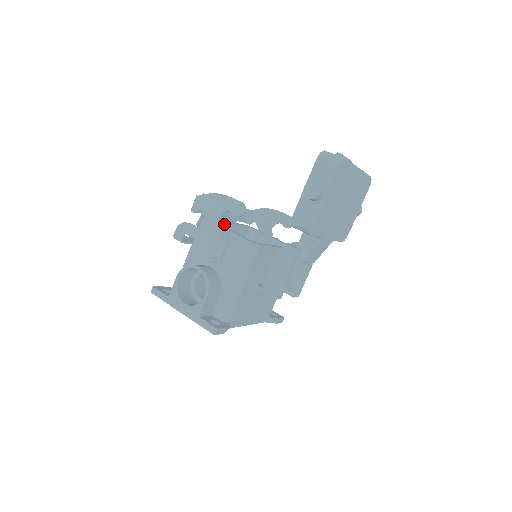
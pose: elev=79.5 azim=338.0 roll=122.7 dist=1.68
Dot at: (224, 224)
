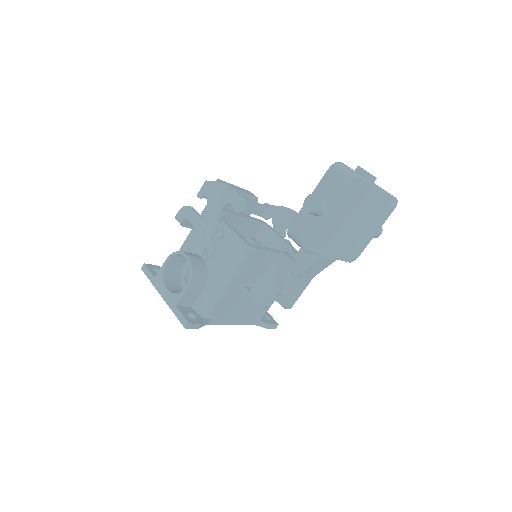
Dot at: (232, 215)
